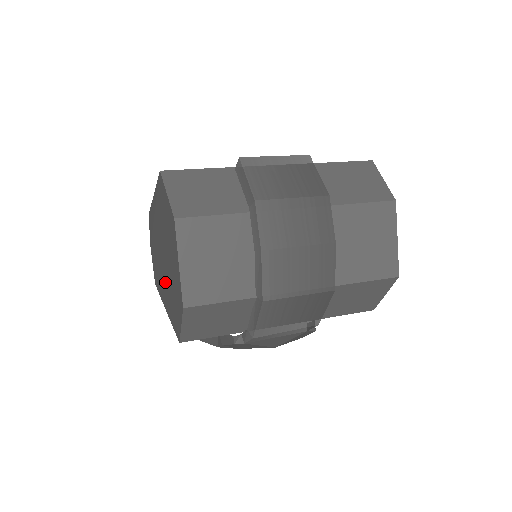
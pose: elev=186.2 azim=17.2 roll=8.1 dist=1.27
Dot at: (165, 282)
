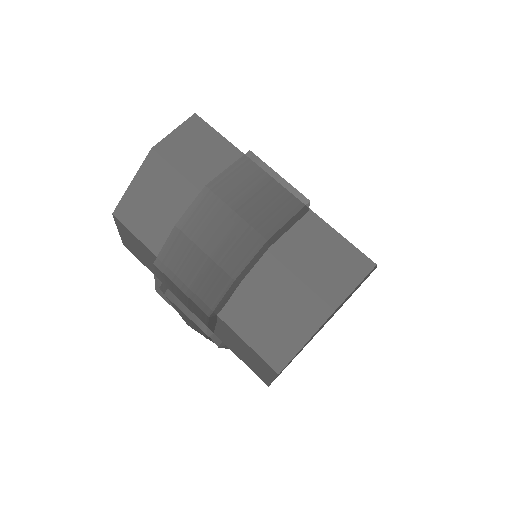
Dot at: occluded
